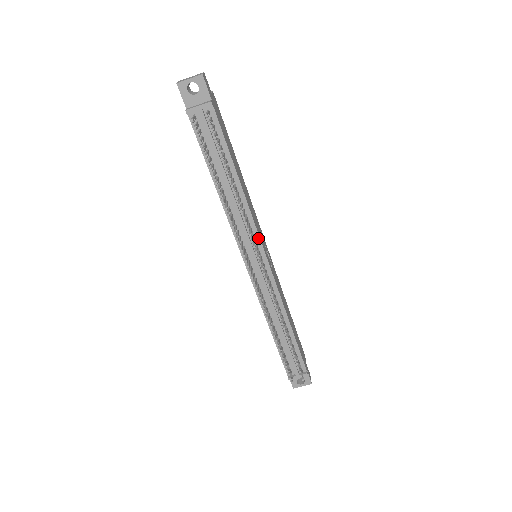
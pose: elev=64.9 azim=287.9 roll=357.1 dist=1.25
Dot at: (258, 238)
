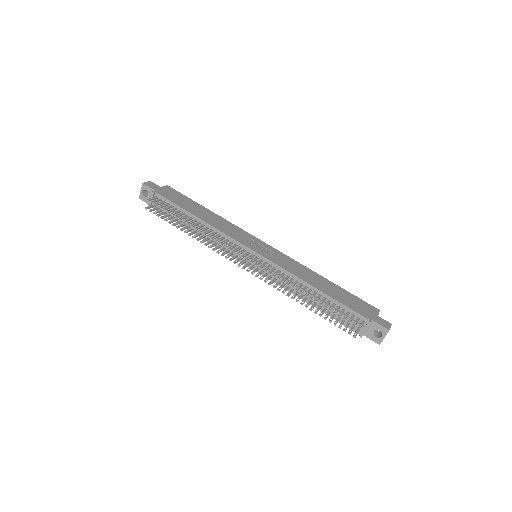
Dot at: (238, 243)
